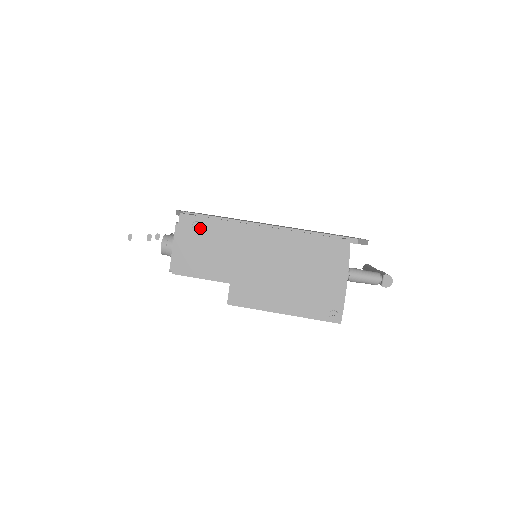
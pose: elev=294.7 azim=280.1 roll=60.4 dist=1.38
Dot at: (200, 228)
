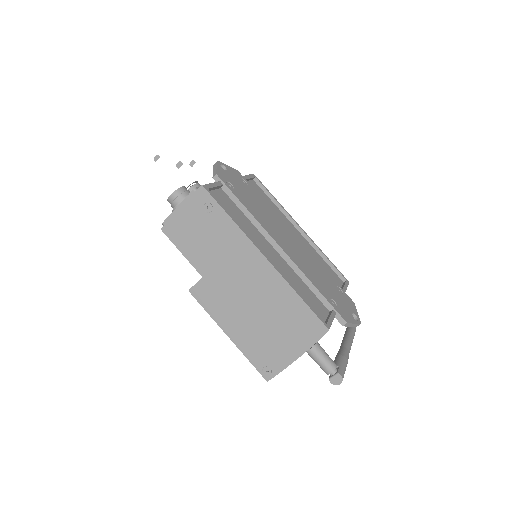
Dot at: (210, 212)
